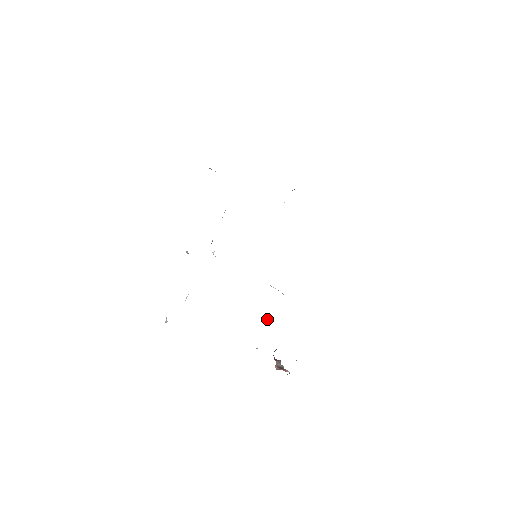
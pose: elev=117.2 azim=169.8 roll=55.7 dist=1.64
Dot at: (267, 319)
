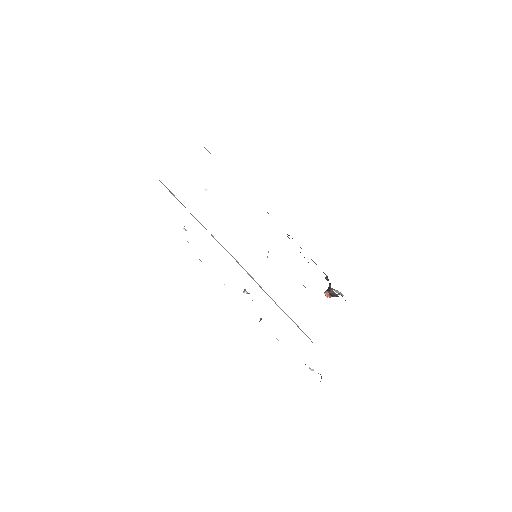
Dot at: occluded
